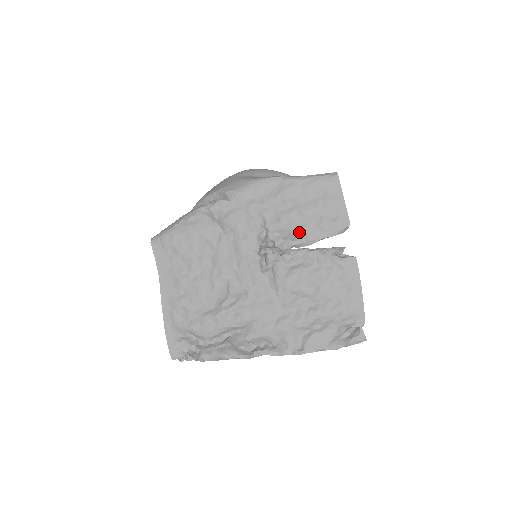
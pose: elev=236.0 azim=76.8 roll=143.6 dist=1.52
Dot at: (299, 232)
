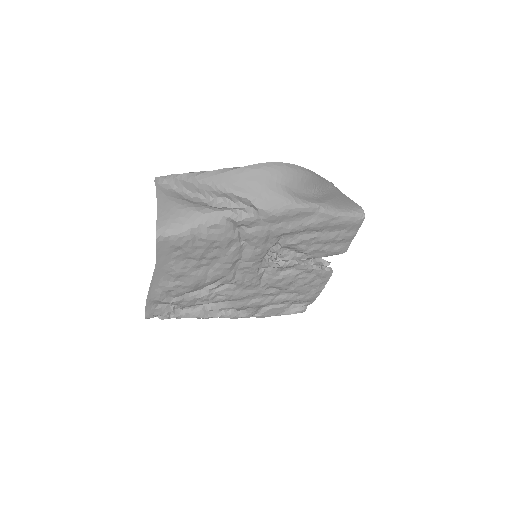
Dot at: (306, 253)
